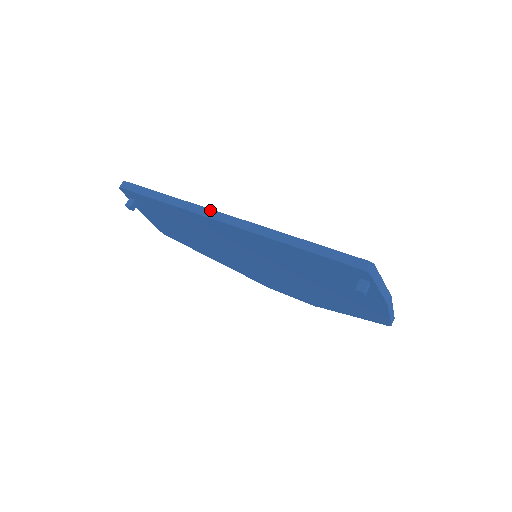
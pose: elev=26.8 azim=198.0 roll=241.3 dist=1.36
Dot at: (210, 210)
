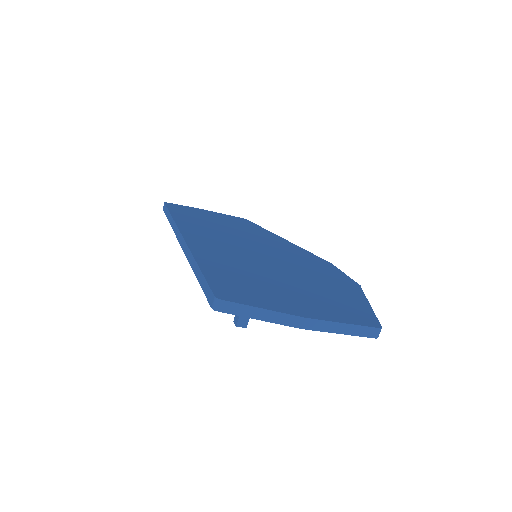
Dot at: (178, 231)
